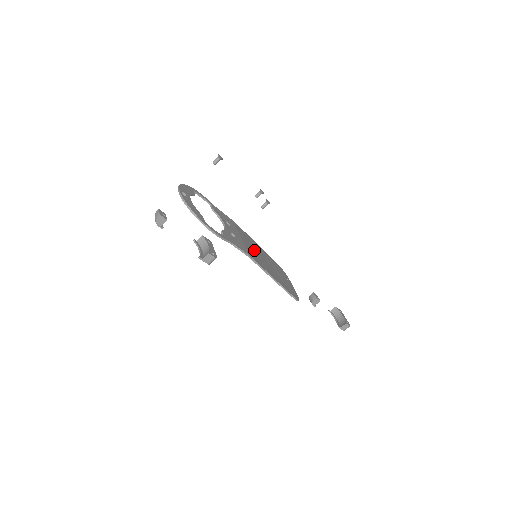
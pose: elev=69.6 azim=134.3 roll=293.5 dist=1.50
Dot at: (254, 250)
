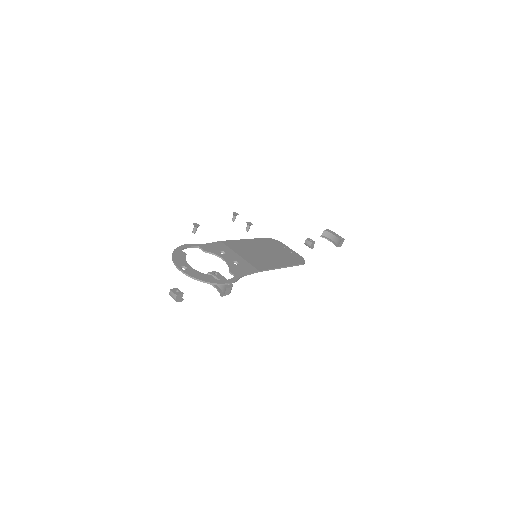
Dot at: (253, 254)
